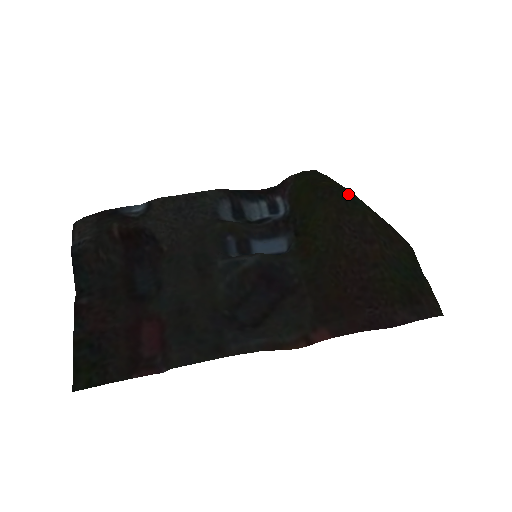
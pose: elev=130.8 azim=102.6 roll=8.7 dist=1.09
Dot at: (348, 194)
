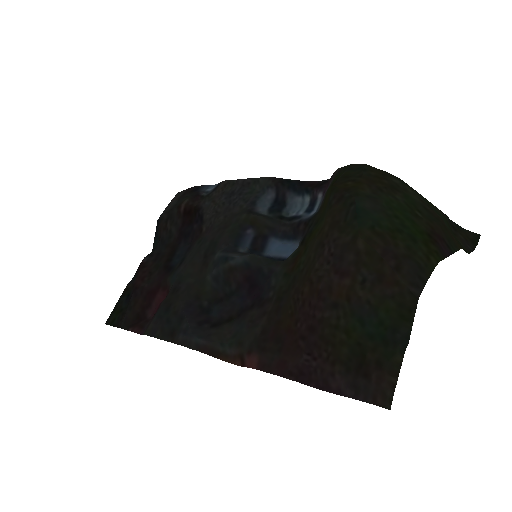
Dot at: (355, 203)
